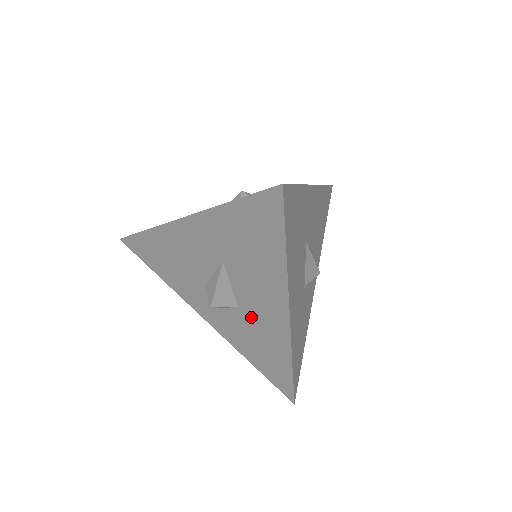
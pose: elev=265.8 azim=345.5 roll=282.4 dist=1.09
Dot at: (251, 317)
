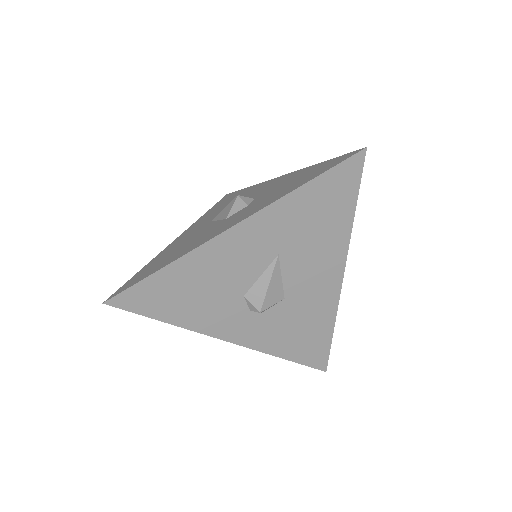
Dot at: (298, 302)
